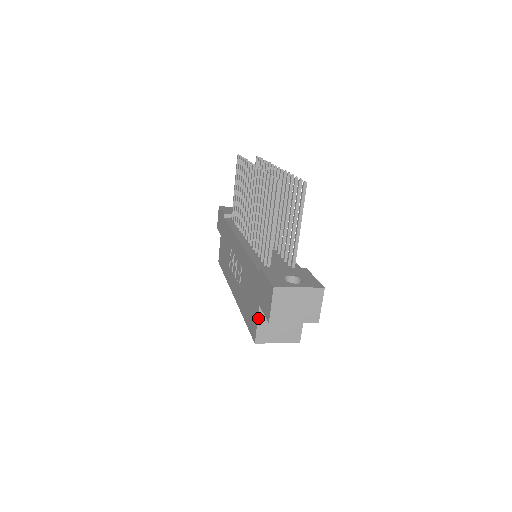
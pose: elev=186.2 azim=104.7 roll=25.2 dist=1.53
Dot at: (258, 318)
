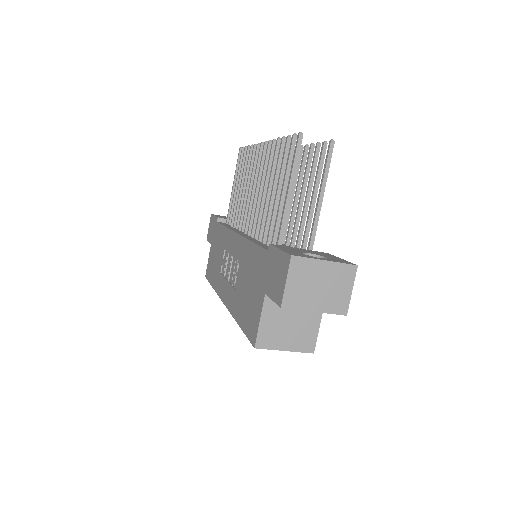
Dot at: (262, 311)
